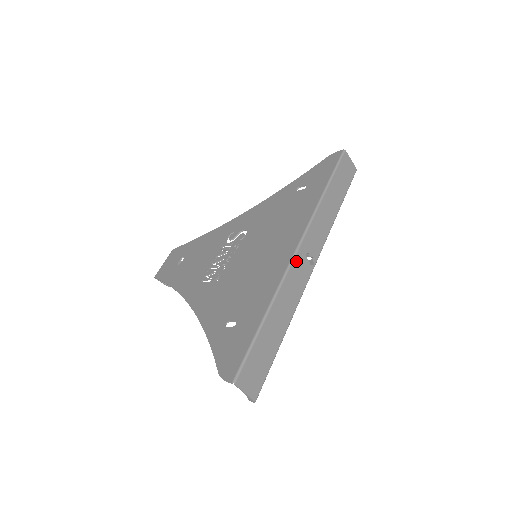
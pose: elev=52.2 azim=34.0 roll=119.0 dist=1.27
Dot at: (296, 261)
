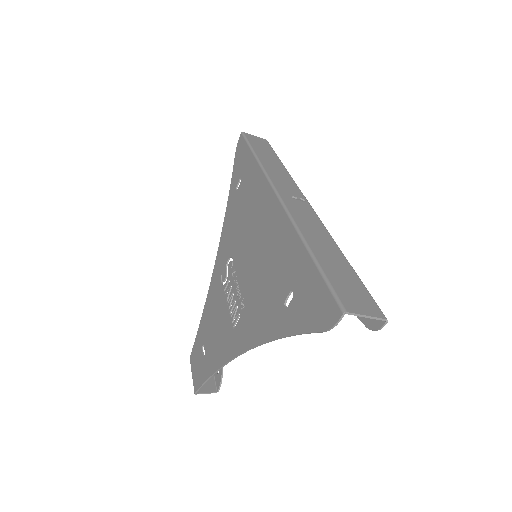
Dot at: (288, 204)
